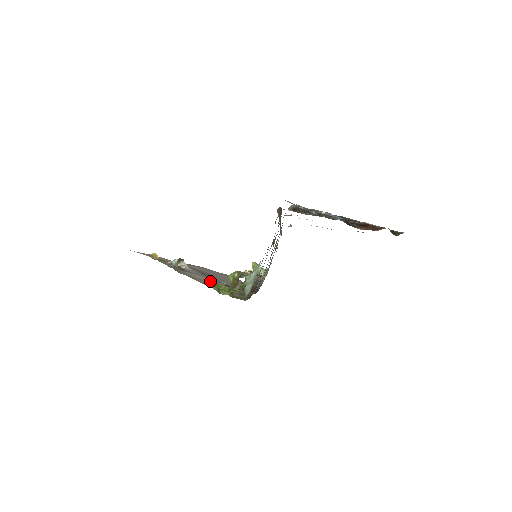
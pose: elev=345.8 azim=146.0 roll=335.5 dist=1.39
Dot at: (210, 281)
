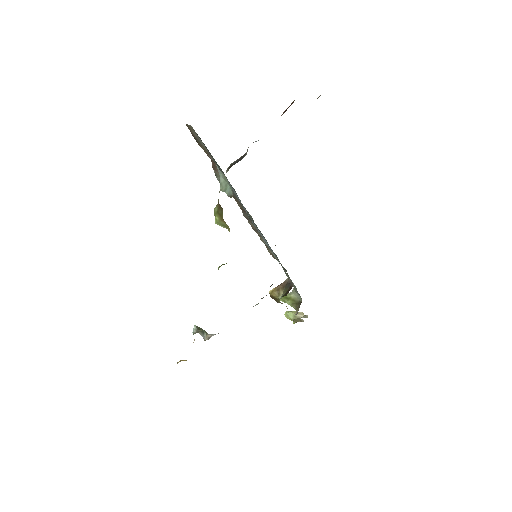
Dot at: occluded
